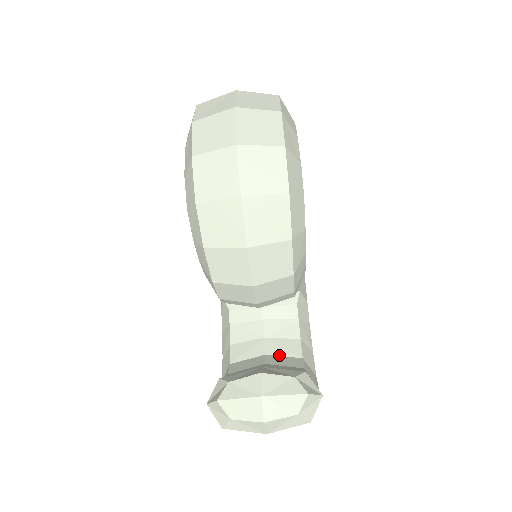
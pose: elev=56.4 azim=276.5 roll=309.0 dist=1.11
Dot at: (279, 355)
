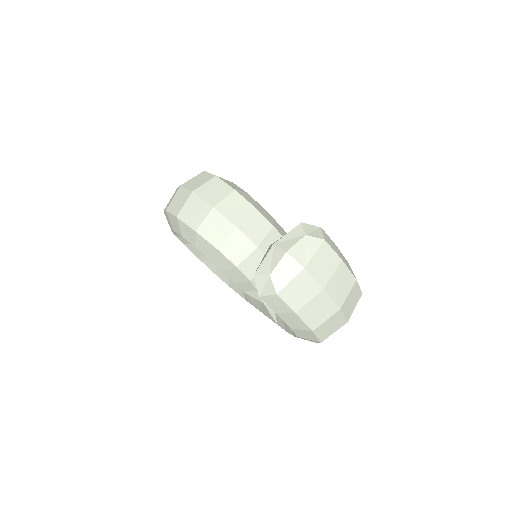
Dot at: occluded
